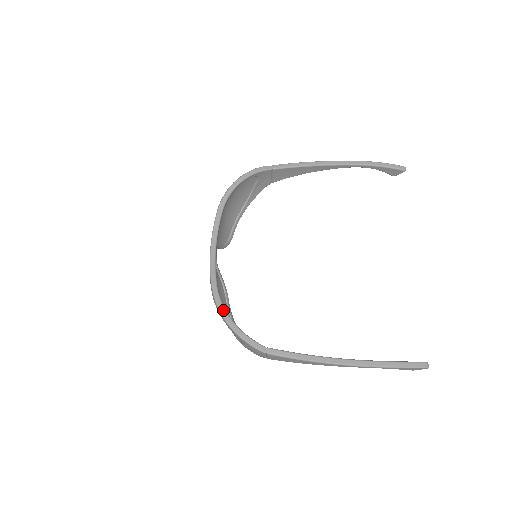
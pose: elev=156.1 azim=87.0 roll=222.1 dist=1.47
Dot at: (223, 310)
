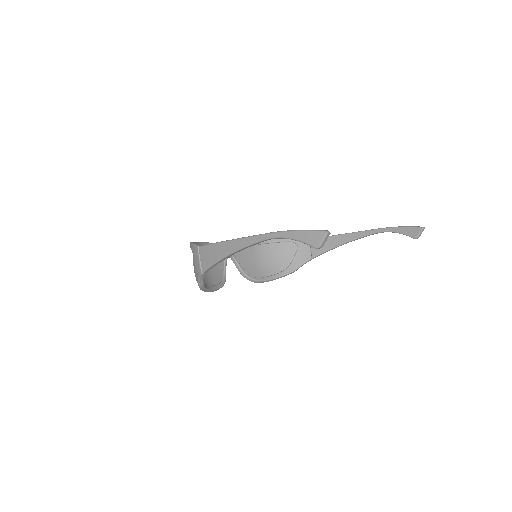
Dot at: occluded
